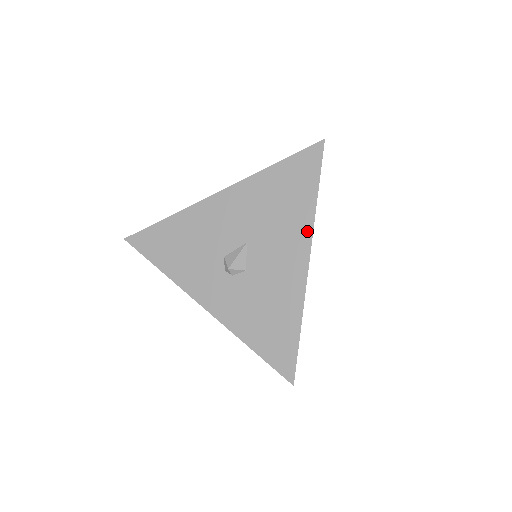
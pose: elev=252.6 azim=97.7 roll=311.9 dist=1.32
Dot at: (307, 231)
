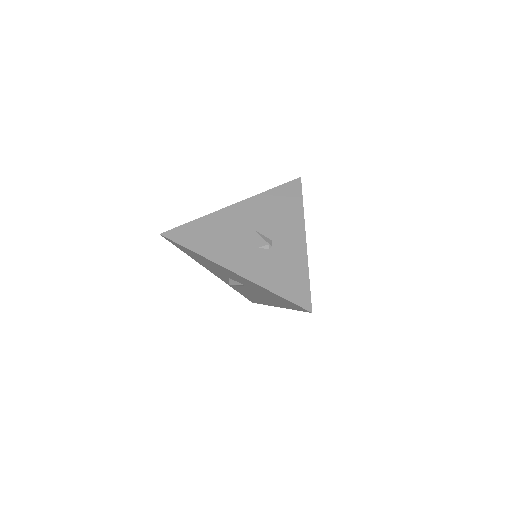
Dot at: (281, 306)
